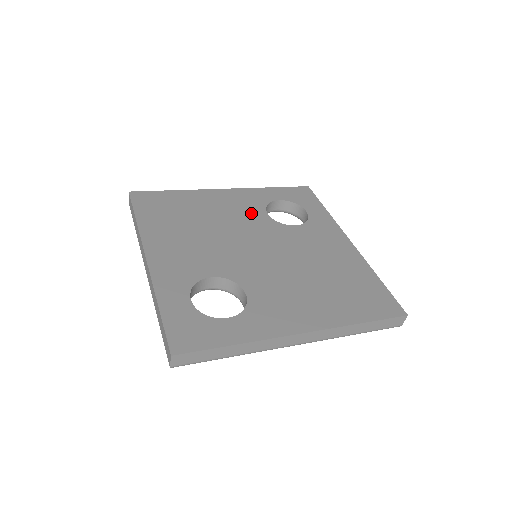
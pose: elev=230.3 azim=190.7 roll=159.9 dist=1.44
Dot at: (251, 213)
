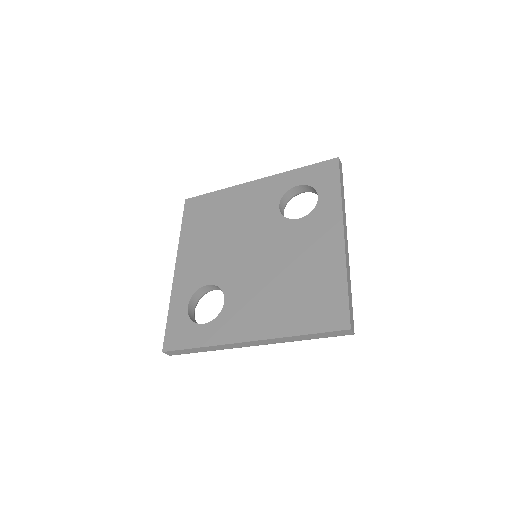
Dot at: (265, 208)
